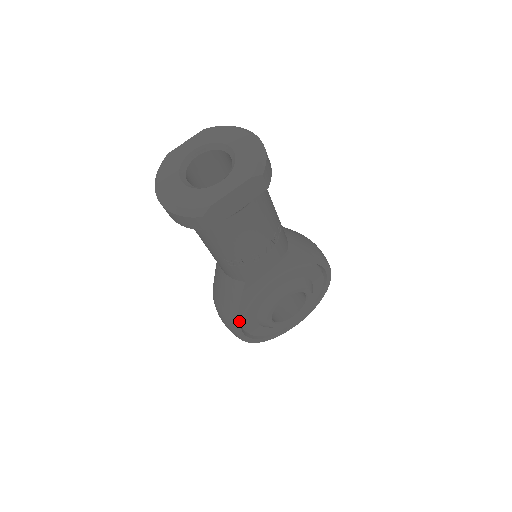
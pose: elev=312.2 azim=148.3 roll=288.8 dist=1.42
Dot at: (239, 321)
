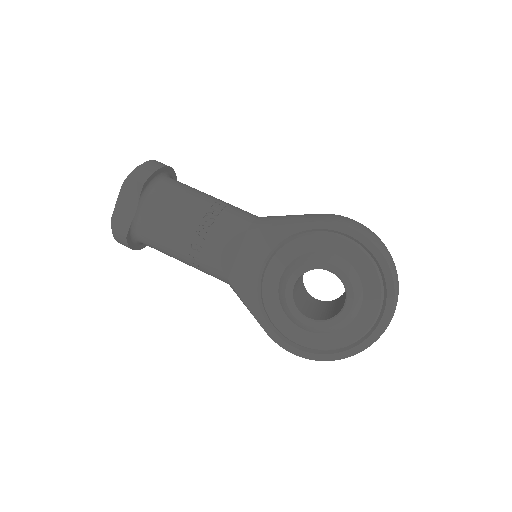
Dot at: (269, 330)
